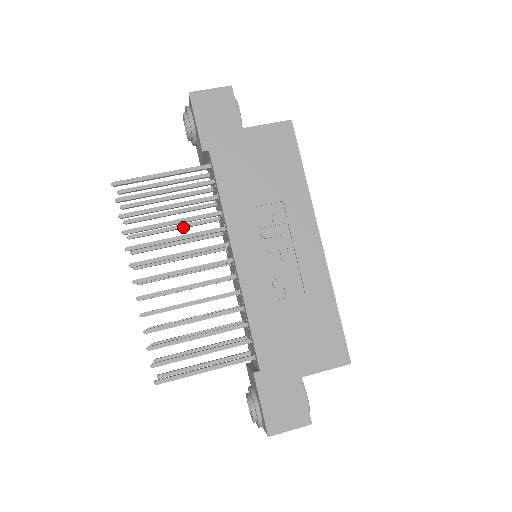
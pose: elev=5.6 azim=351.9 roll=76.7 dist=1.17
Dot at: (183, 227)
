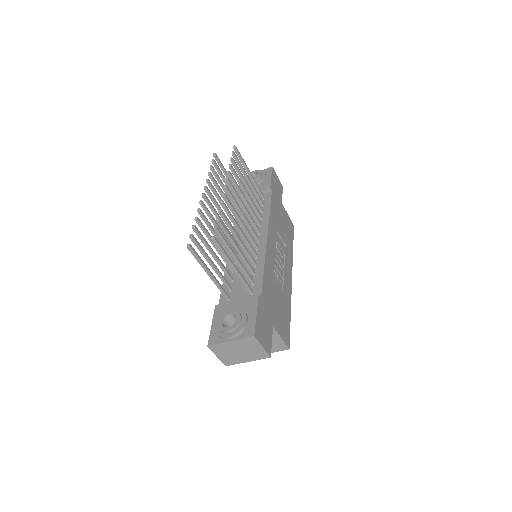
Dot at: occluded
